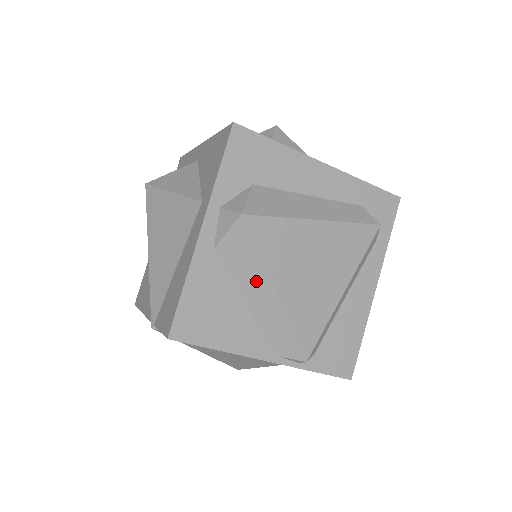
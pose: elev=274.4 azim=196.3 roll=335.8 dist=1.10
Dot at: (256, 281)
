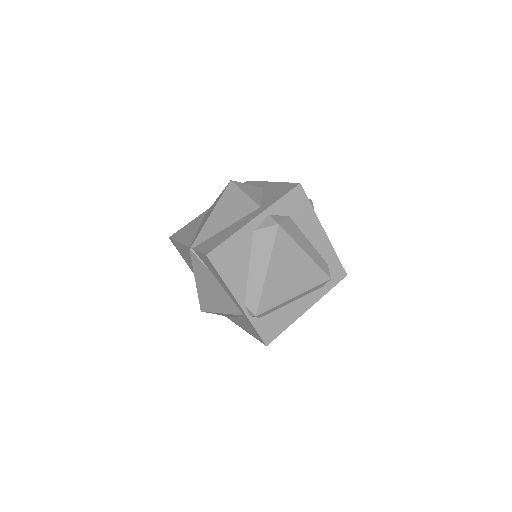
Dot at: (262, 259)
